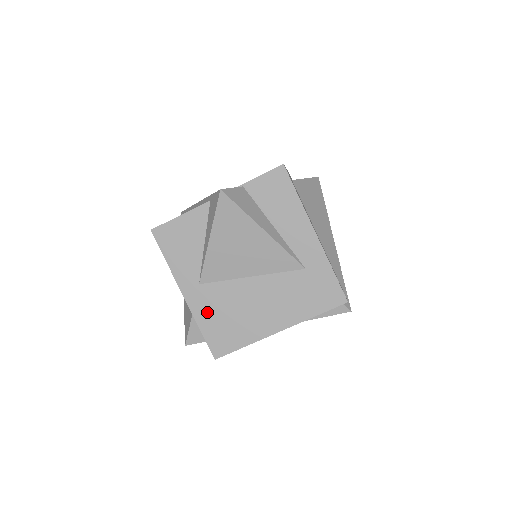
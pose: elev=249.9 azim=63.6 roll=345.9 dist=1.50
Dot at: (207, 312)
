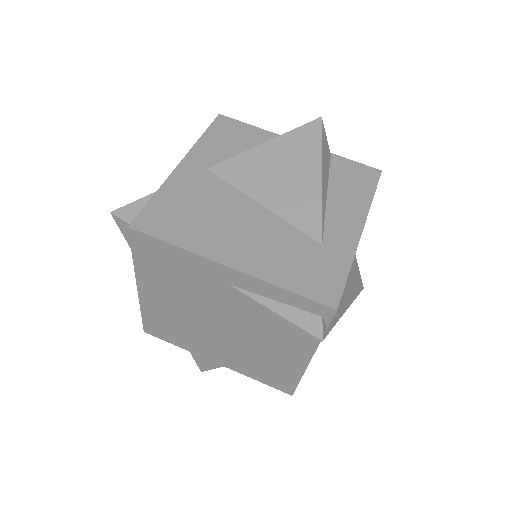
Dot at: (182, 190)
